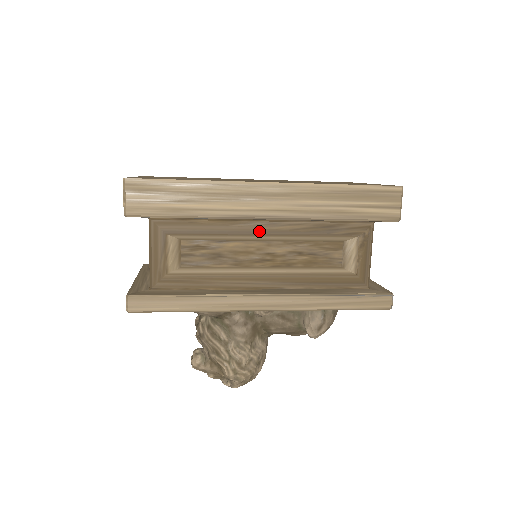
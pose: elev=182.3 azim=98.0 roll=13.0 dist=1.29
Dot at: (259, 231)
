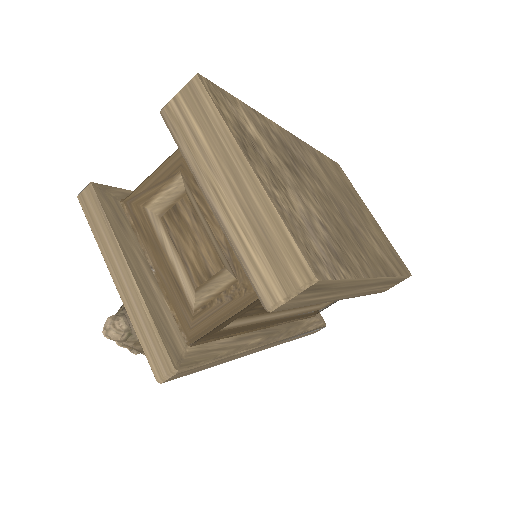
Dot at: occluded
